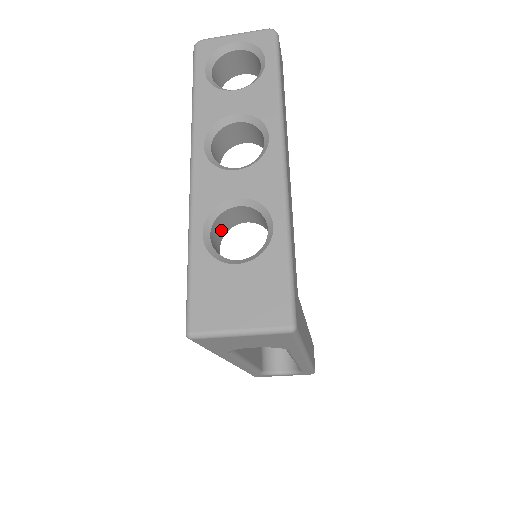
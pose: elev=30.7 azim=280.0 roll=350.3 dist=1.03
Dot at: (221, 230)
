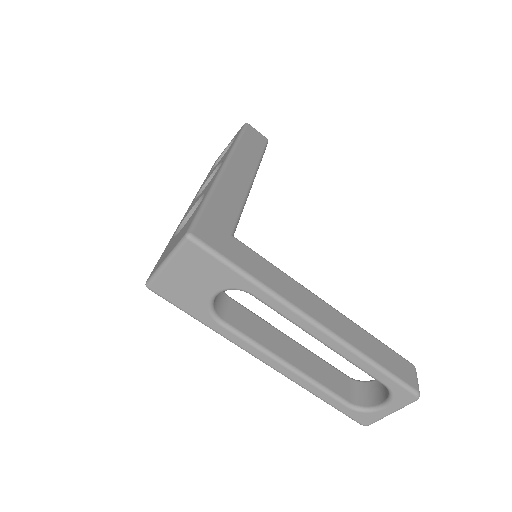
Dot at: occluded
